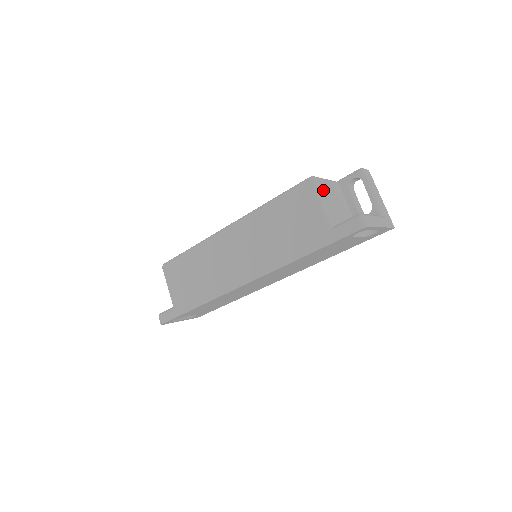
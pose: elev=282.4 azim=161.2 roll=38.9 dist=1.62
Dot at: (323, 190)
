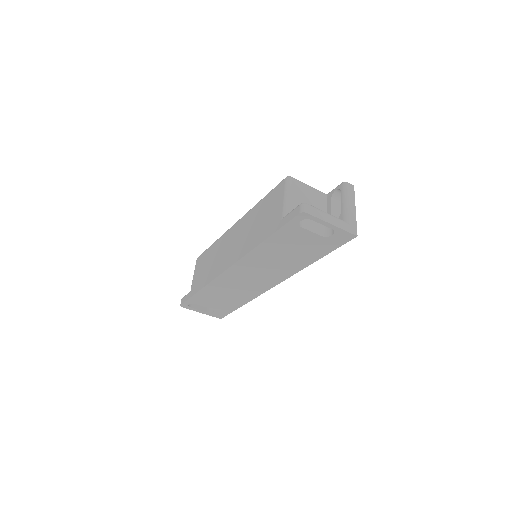
Dot at: (294, 188)
